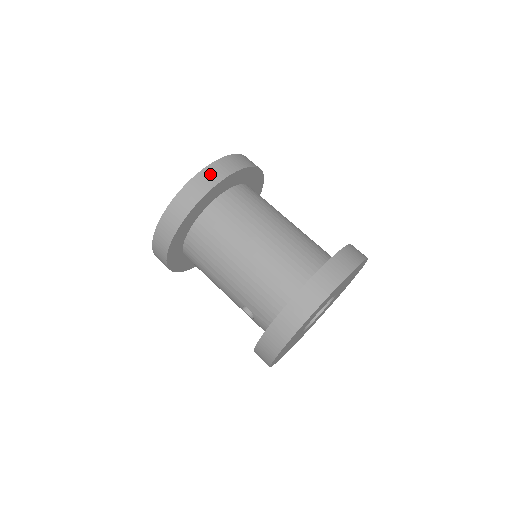
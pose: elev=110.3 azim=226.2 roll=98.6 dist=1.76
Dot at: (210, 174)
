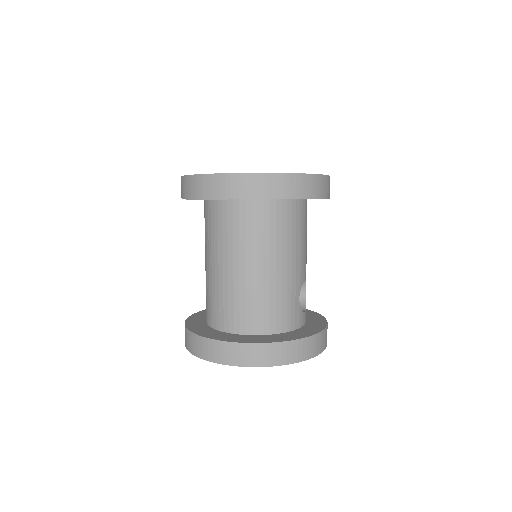
Dot at: (229, 184)
